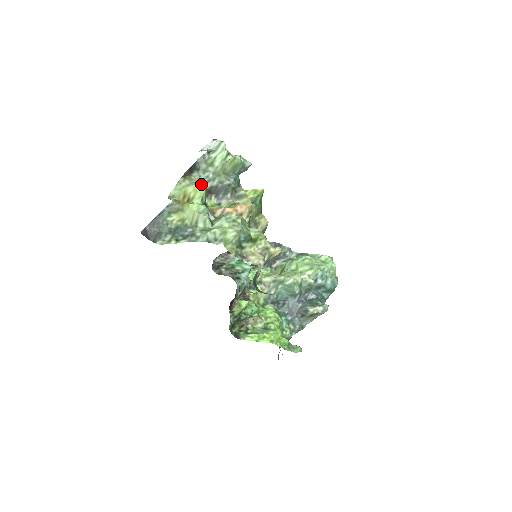
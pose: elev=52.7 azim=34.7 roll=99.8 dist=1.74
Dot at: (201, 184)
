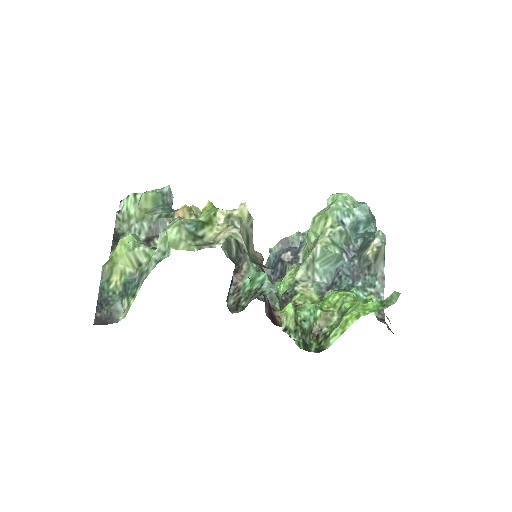
Dot at: occluded
